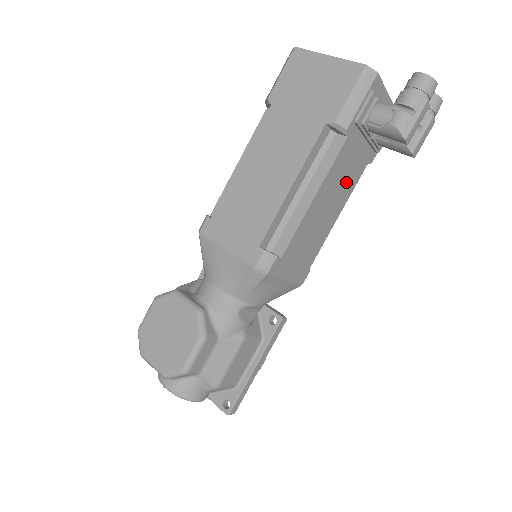
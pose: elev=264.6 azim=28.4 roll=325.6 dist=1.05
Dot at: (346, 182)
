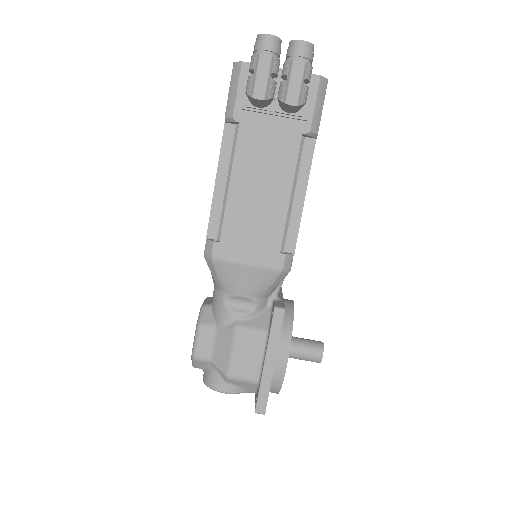
Dot at: (275, 160)
